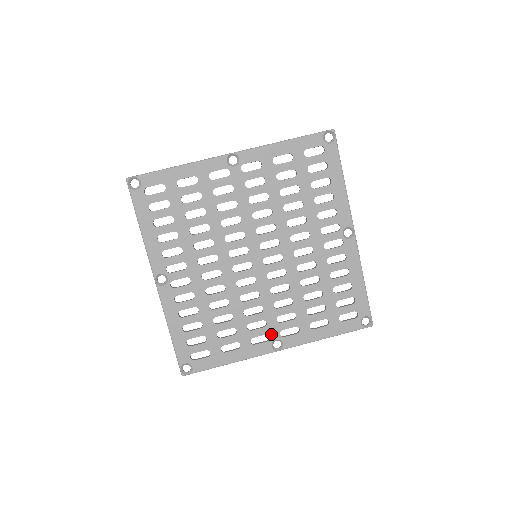
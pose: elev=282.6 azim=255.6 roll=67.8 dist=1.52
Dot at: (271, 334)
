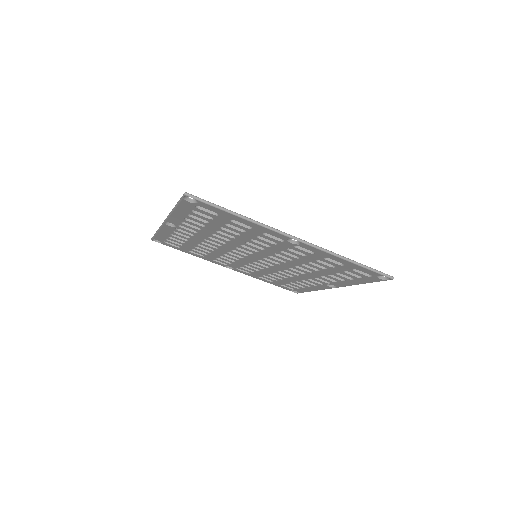
Dot at: (230, 265)
